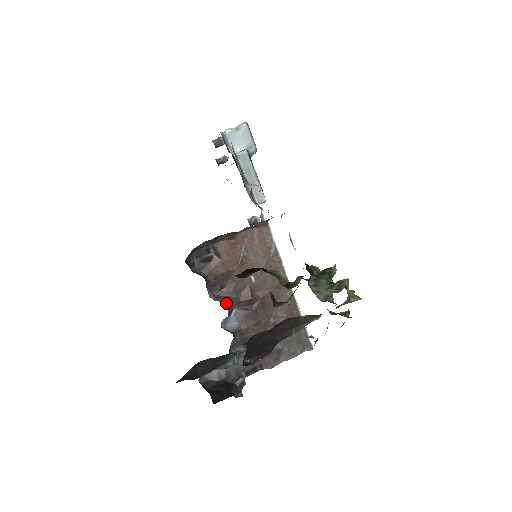
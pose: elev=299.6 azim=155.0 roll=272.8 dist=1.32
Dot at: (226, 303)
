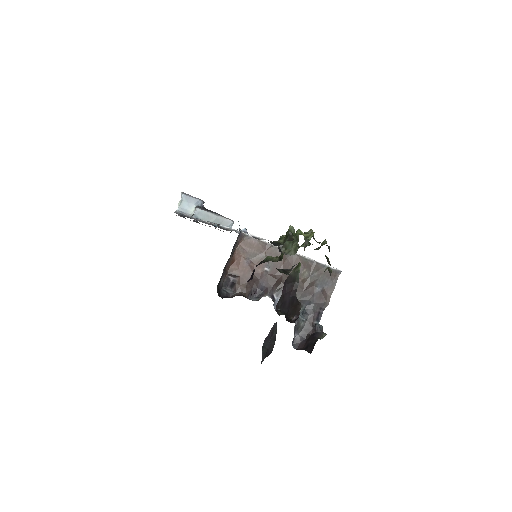
Dot at: (265, 296)
